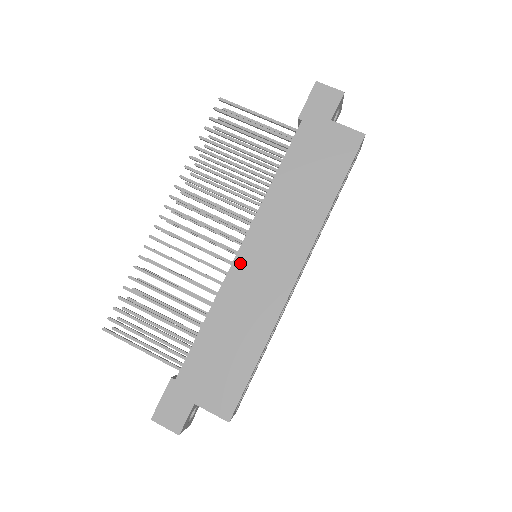
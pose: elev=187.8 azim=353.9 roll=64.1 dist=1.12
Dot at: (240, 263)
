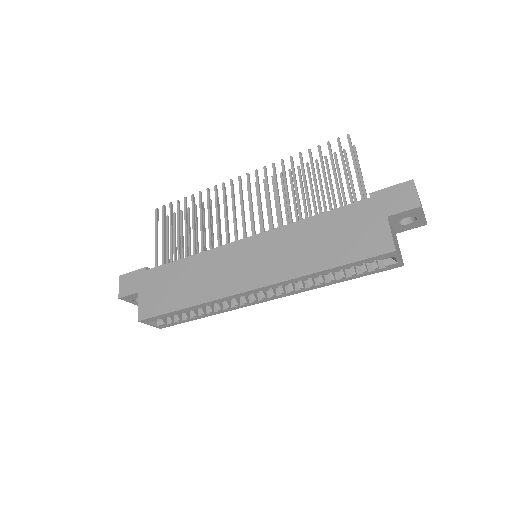
Dot at: (235, 247)
